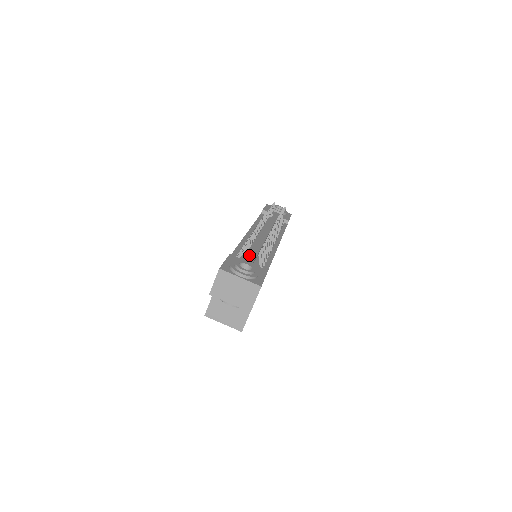
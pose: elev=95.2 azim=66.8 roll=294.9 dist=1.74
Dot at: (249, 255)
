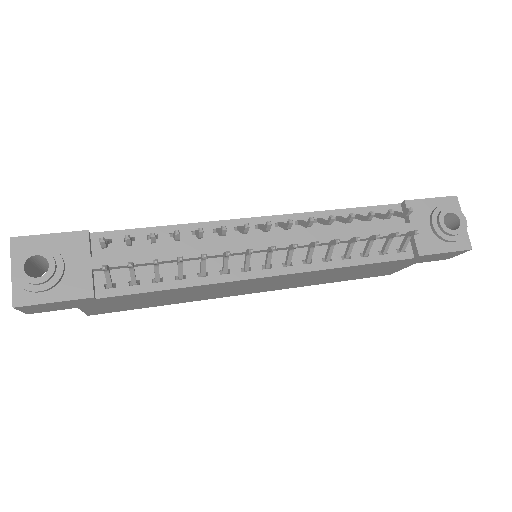
Dot at: (122, 254)
